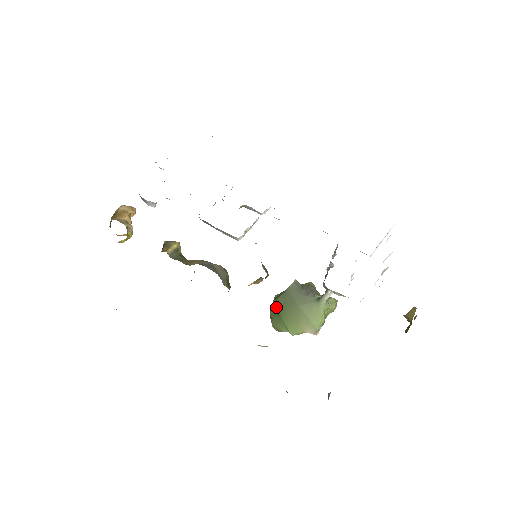
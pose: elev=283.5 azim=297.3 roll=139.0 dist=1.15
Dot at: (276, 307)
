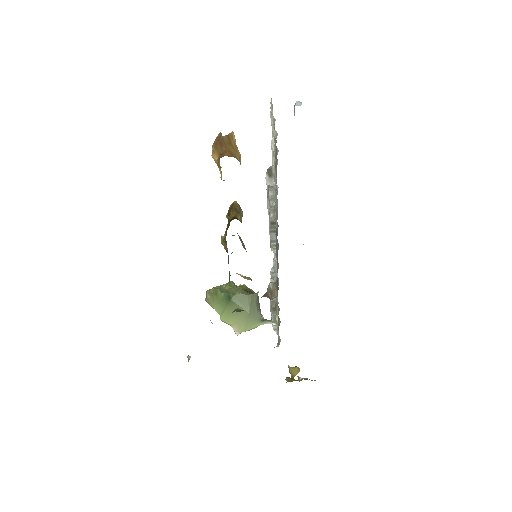
Dot at: (233, 297)
